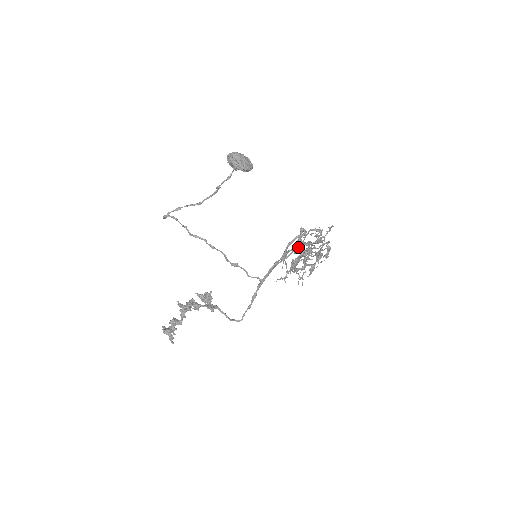
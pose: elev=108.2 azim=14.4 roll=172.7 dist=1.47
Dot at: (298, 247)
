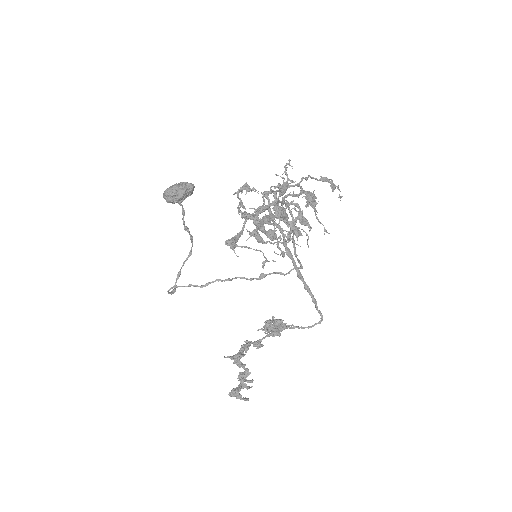
Dot at: (269, 215)
